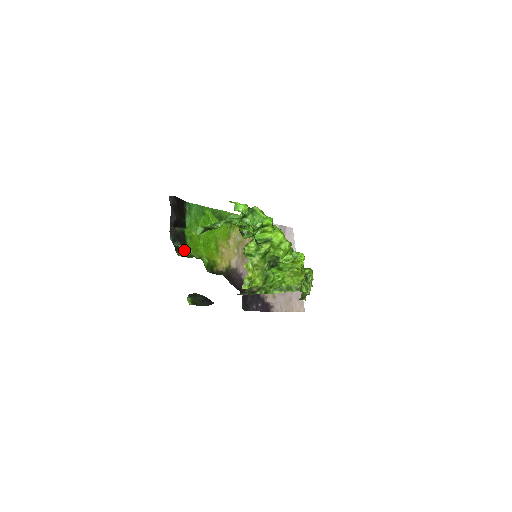
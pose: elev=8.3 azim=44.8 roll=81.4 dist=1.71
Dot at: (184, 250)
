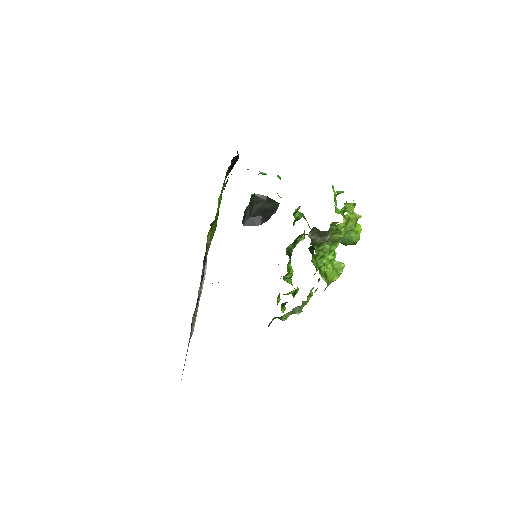
Dot at: (225, 184)
